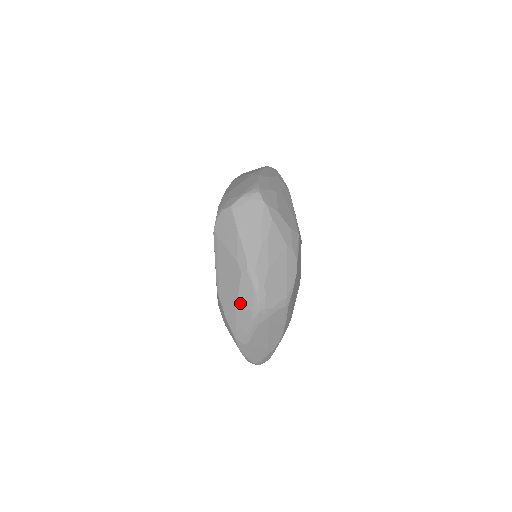
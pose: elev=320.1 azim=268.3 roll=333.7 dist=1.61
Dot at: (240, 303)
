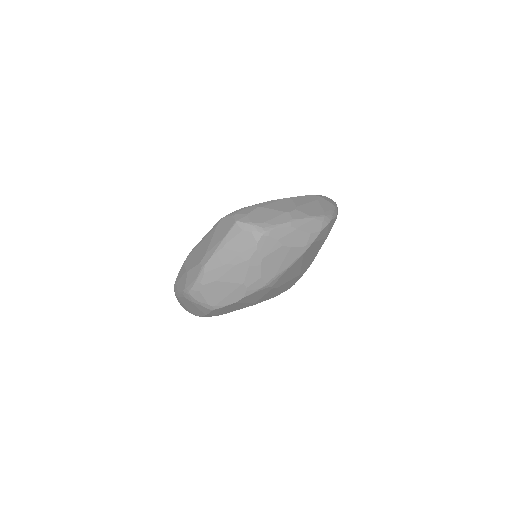
Dot at: (186, 275)
